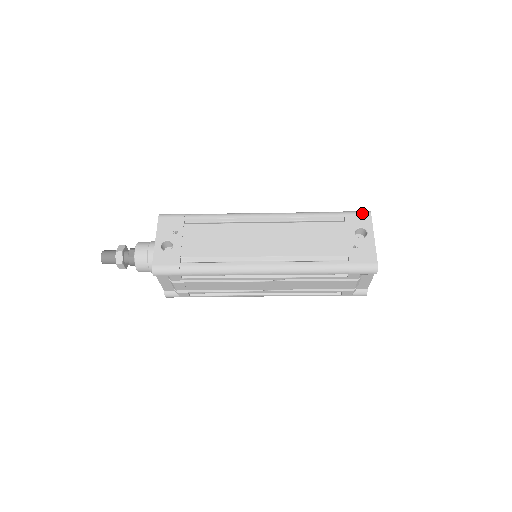
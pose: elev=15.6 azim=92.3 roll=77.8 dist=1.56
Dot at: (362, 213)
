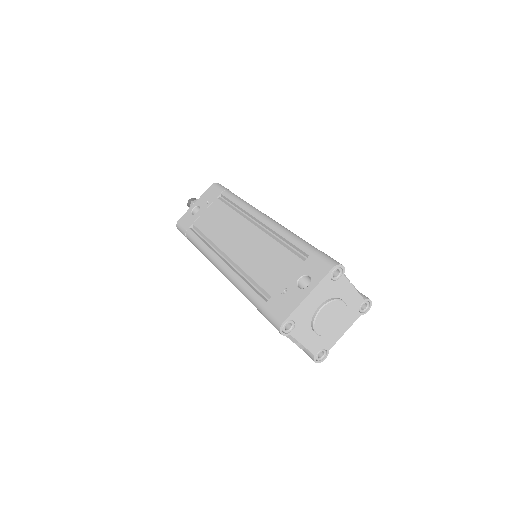
Dot at: (326, 261)
